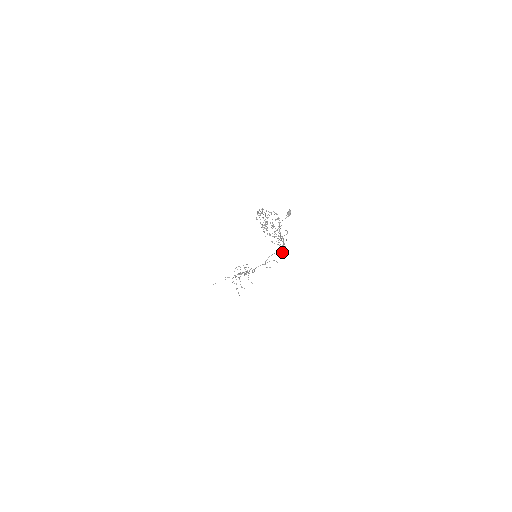
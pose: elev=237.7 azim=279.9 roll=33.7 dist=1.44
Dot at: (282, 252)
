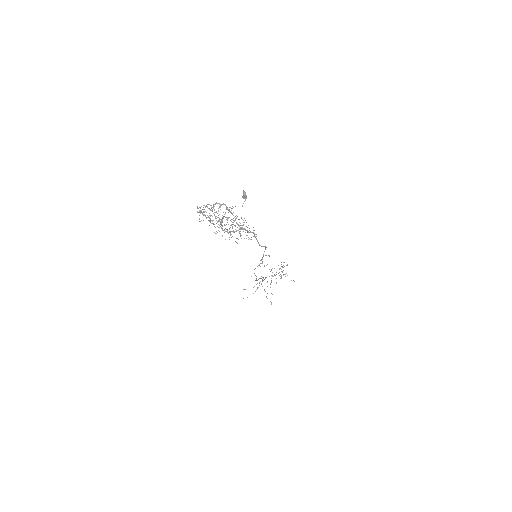
Dot at: occluded
